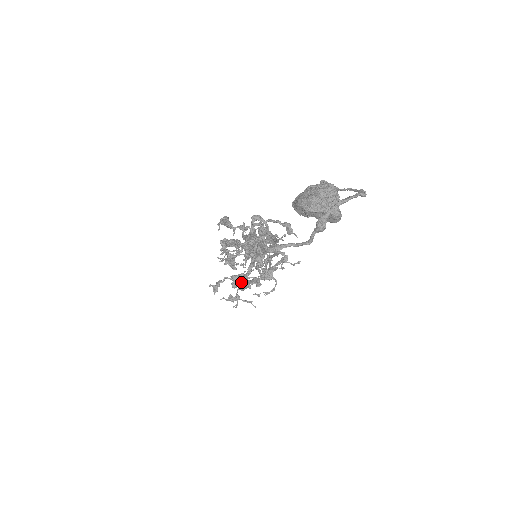
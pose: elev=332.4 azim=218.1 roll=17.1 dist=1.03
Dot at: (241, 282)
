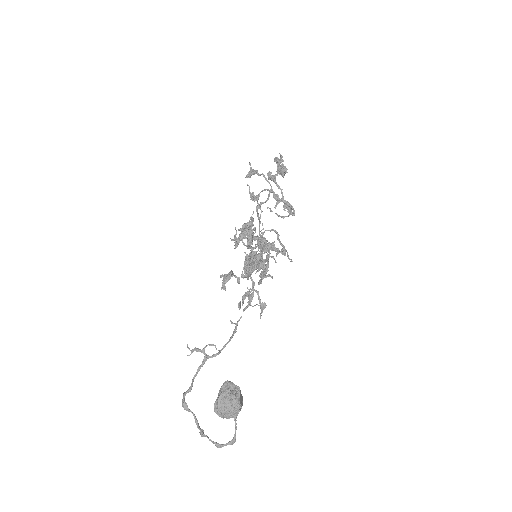
Dot at: (282, 164)
